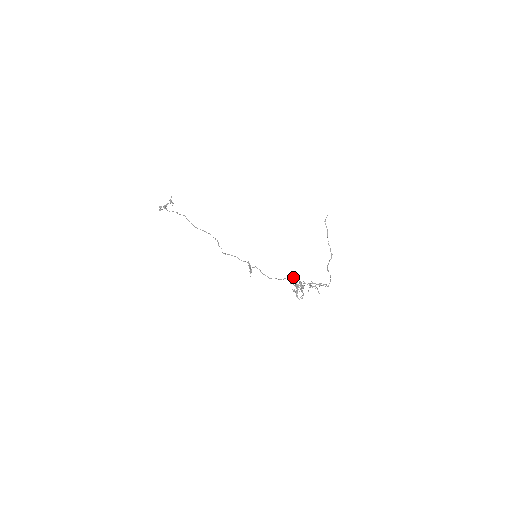
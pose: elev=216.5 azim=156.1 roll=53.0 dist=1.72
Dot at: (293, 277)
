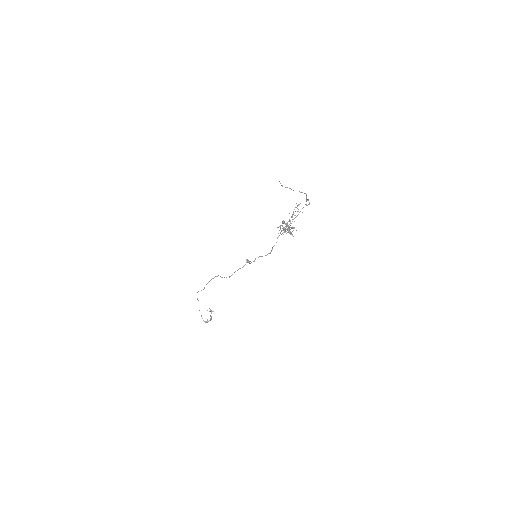
Dot at: occluded
